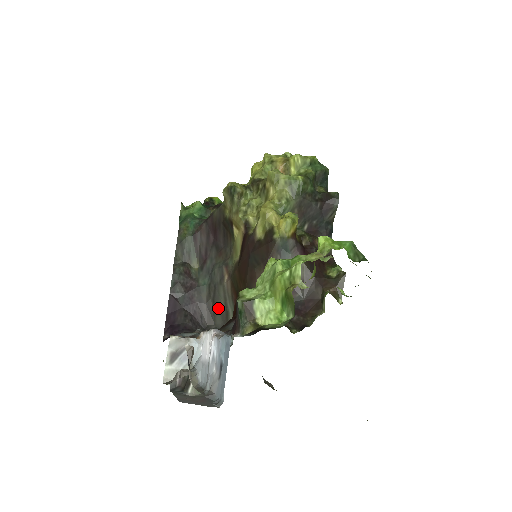
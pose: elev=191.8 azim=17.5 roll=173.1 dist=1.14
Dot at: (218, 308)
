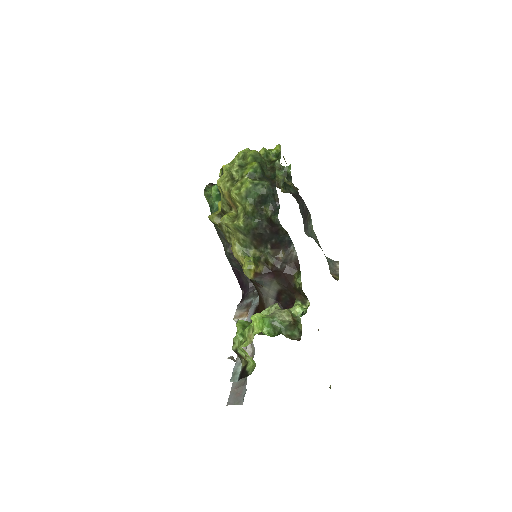
Dot at: occluded
